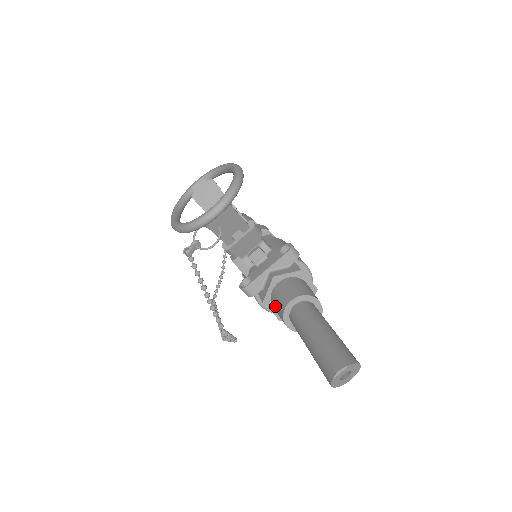
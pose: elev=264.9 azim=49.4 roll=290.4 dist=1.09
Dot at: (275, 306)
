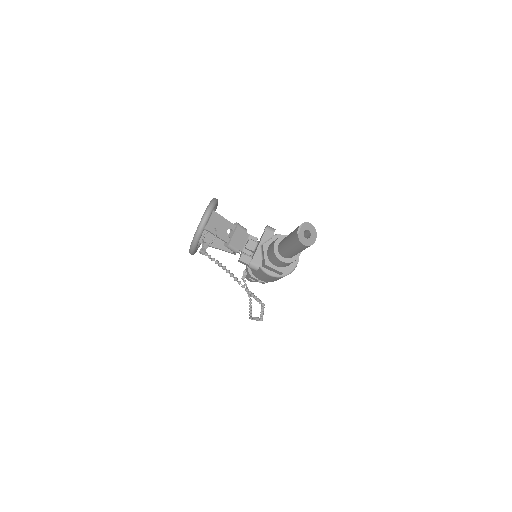
Dot at: (271, 259)
